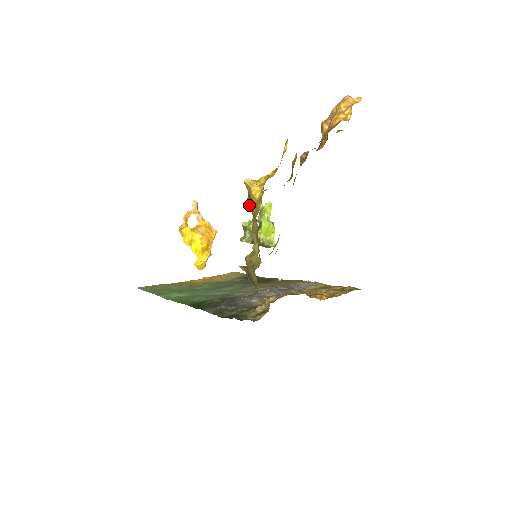
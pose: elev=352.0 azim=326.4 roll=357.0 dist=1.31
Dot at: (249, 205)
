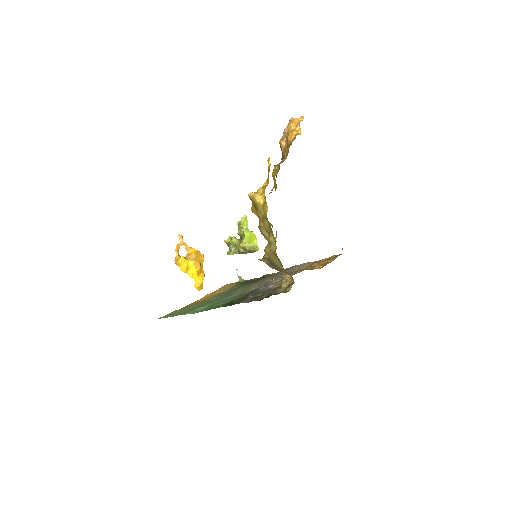
Dot at: (254, 212)
